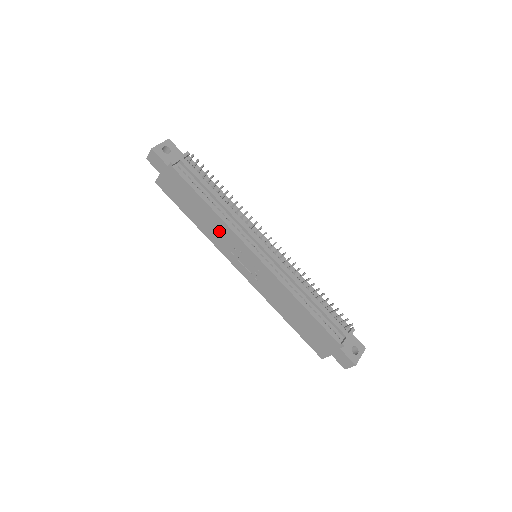
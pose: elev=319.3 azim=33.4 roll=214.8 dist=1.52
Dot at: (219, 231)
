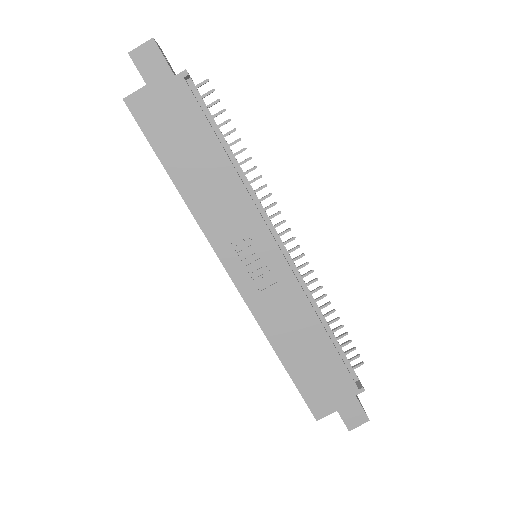
Dot at: (225, 202)
